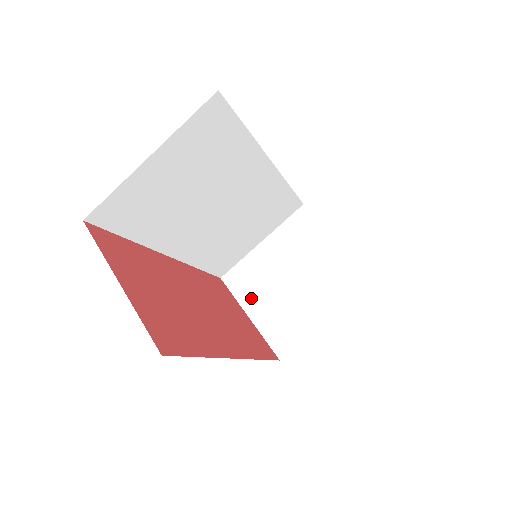
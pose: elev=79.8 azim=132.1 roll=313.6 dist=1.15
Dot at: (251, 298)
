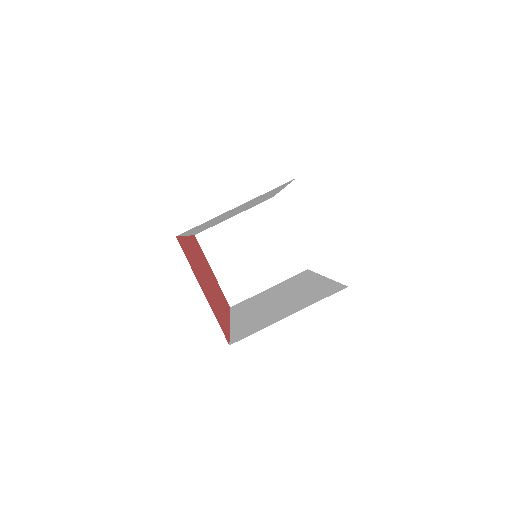
Dot at: (217, 258)
